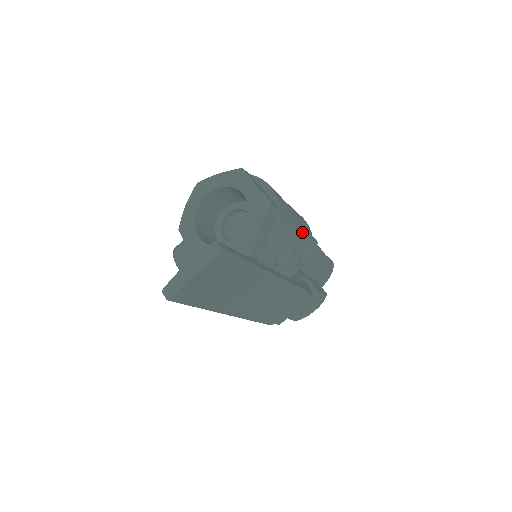
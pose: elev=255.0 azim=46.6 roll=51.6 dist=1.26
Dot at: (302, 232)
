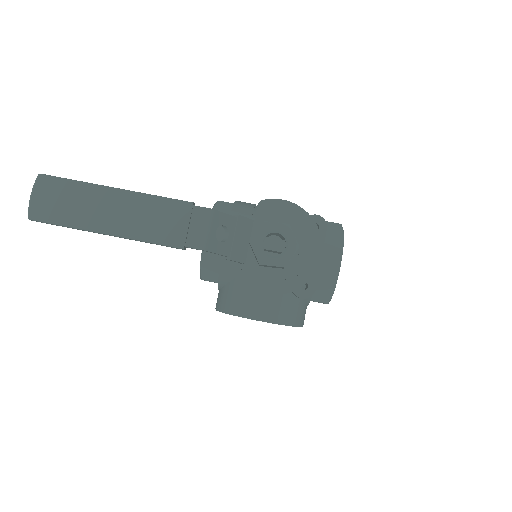
Dot at: occluded
